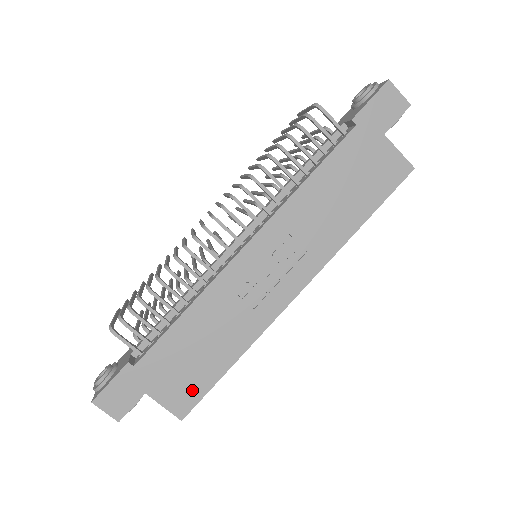
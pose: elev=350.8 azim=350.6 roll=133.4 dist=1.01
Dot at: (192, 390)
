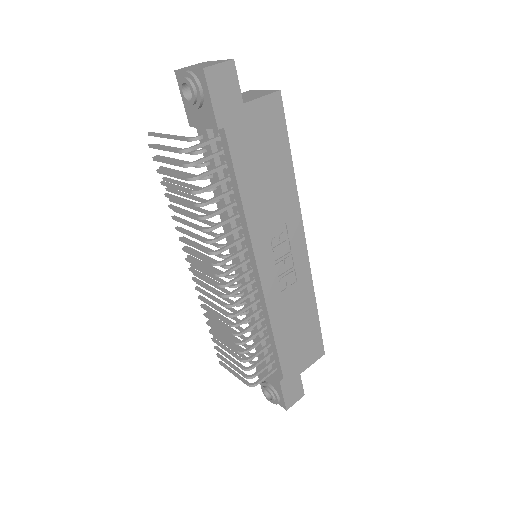
Dot at: (315, 342)
